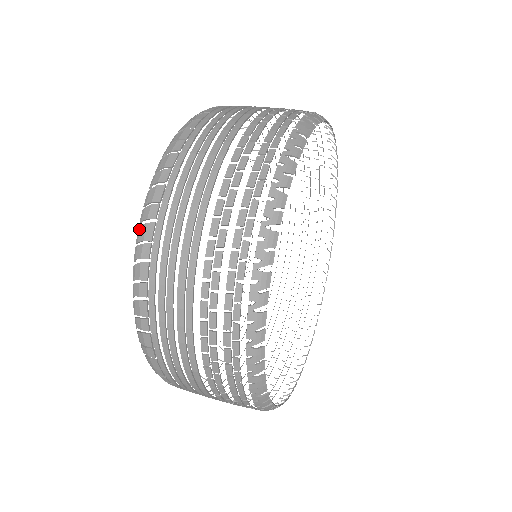
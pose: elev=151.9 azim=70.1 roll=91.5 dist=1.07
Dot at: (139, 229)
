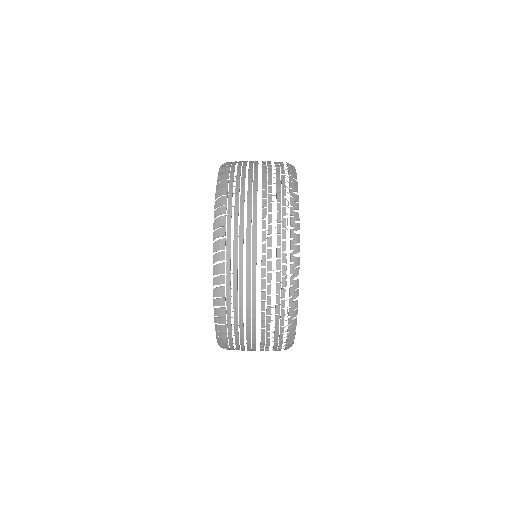
Dot at: (215, 221)
